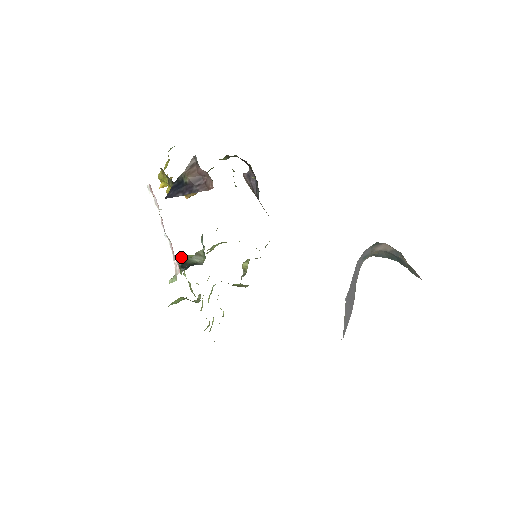
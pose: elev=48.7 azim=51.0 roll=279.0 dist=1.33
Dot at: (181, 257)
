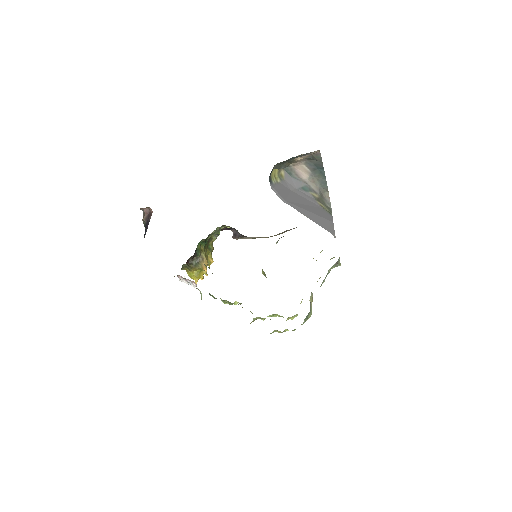
Dot at: occluded
